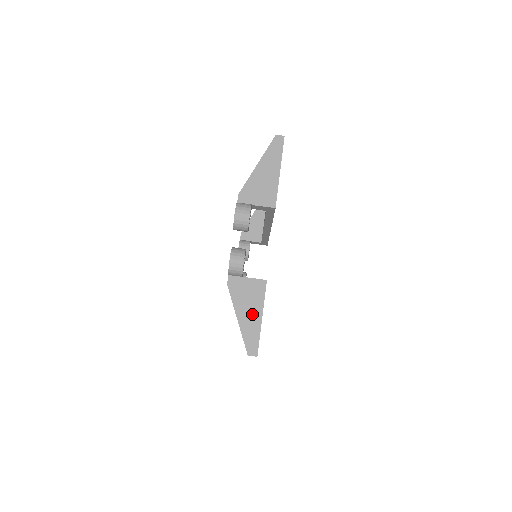
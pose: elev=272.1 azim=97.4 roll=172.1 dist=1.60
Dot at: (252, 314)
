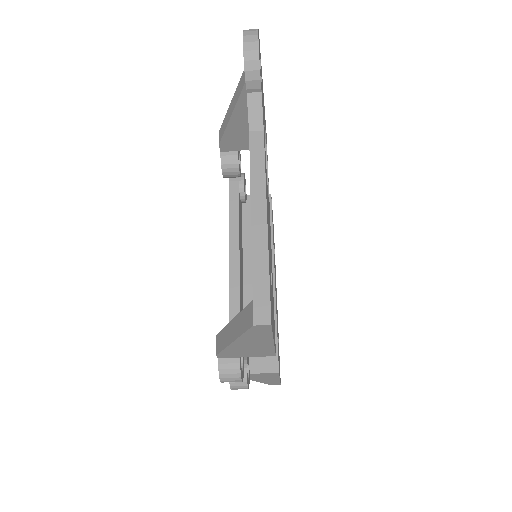
Dot at: (268, 379)
